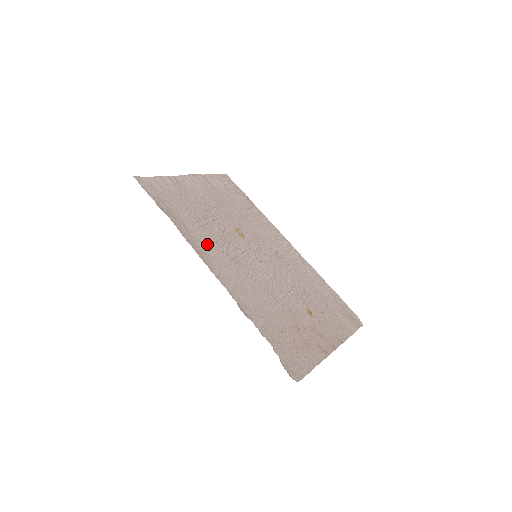
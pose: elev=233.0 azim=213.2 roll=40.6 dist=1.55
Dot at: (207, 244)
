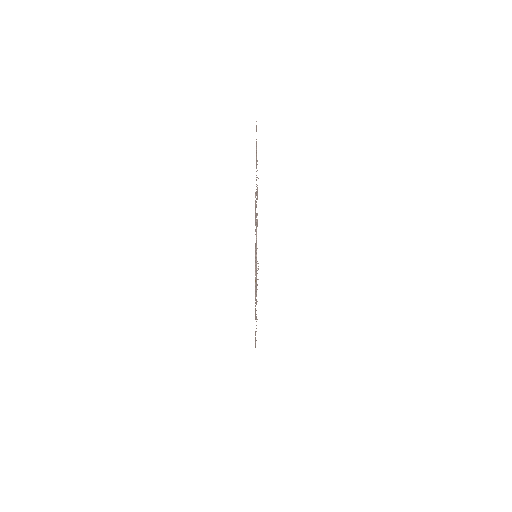
Dot at: occluded
